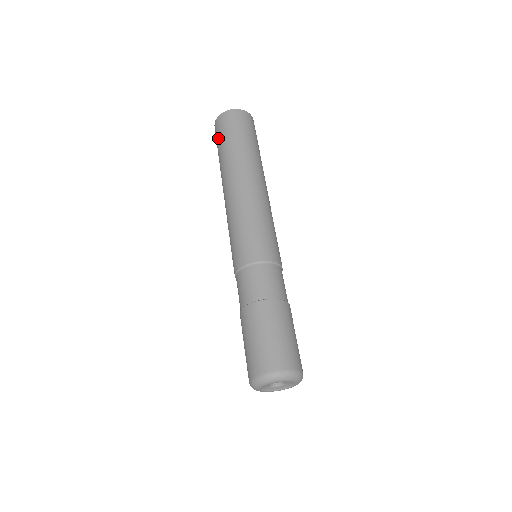
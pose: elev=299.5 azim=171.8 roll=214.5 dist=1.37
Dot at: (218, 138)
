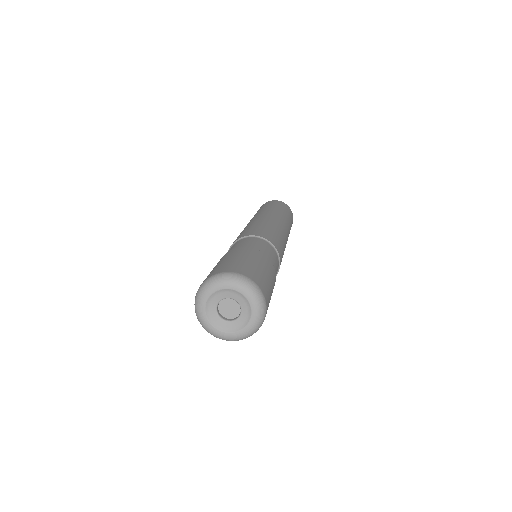
Dot at: occluded
